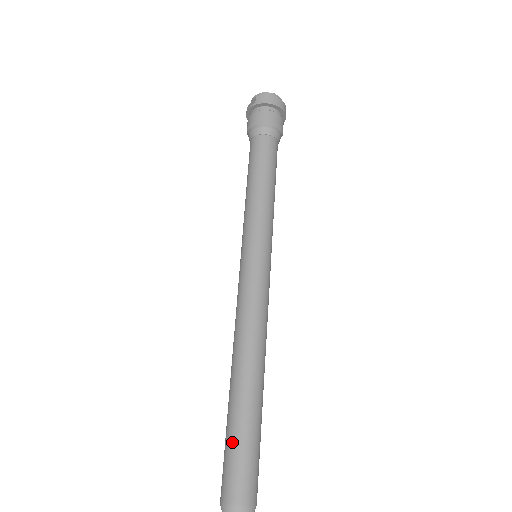
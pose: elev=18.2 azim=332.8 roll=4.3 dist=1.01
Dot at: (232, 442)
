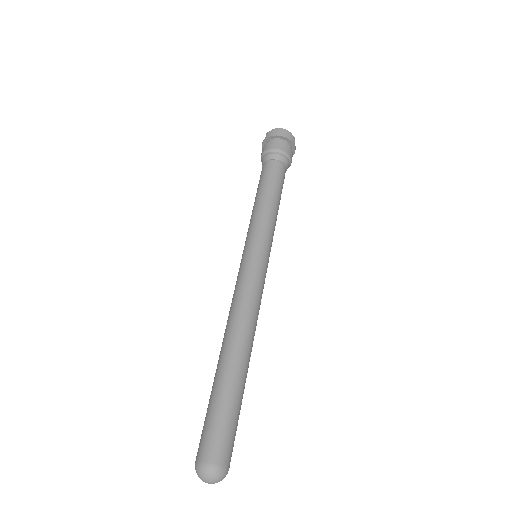
Dot at: (209, 407)
